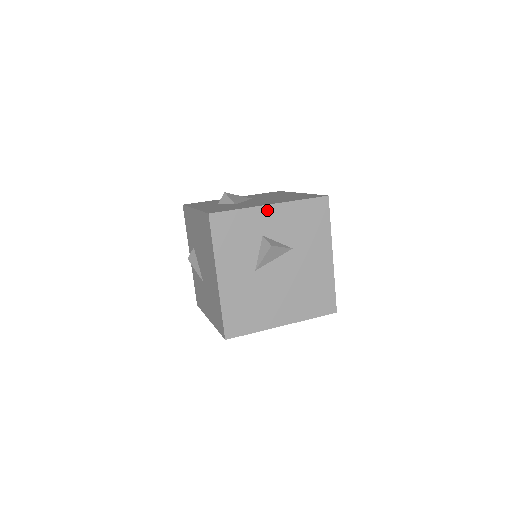
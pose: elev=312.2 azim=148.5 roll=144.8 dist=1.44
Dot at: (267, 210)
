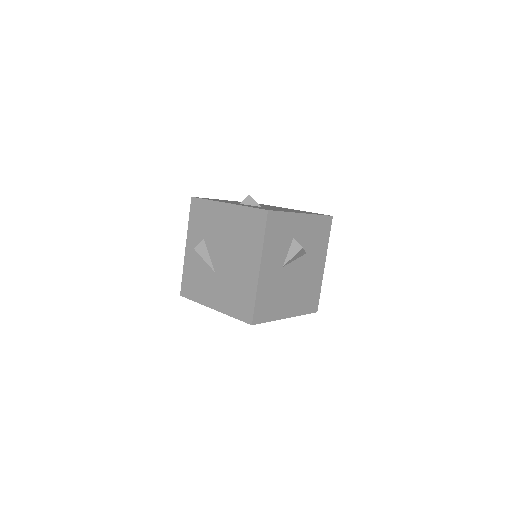
Dot at: (300, 217)
